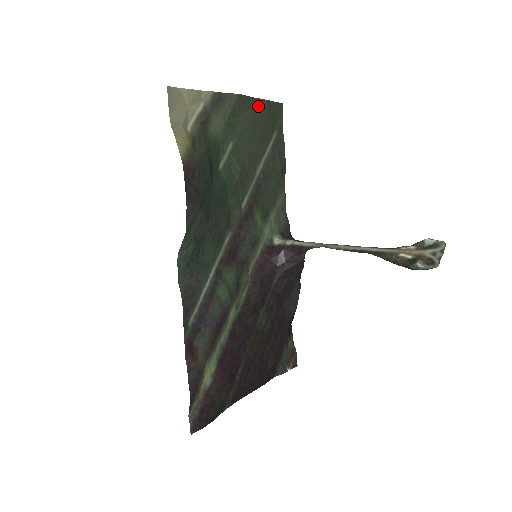
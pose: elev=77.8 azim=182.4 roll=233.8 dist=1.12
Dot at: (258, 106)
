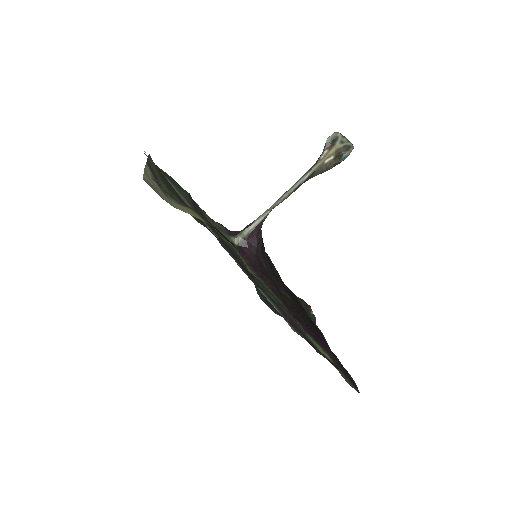
Dot at: occluded
